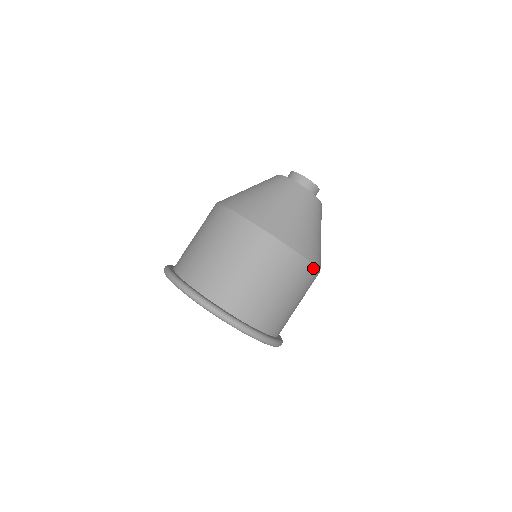
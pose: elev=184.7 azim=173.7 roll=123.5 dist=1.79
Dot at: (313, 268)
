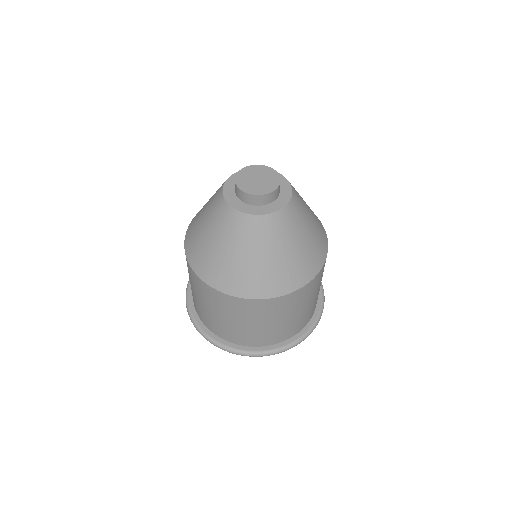
Dot at: (321, 270)
